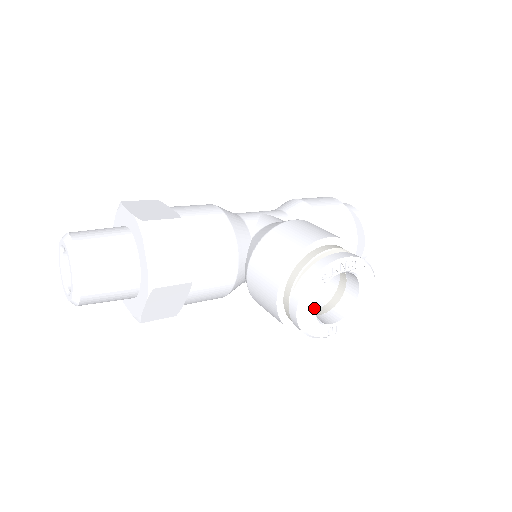
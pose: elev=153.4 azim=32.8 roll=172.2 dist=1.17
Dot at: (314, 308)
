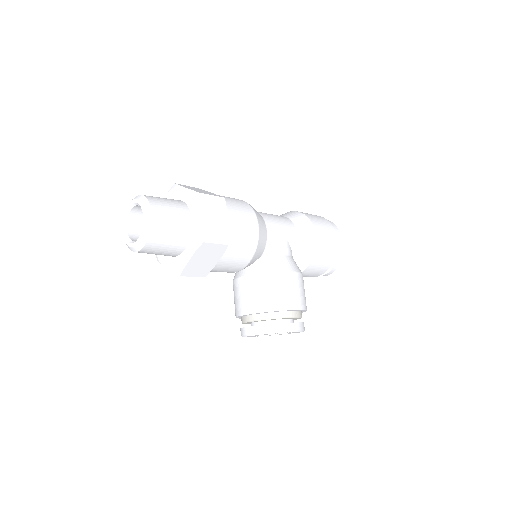
Dot at: occluded
